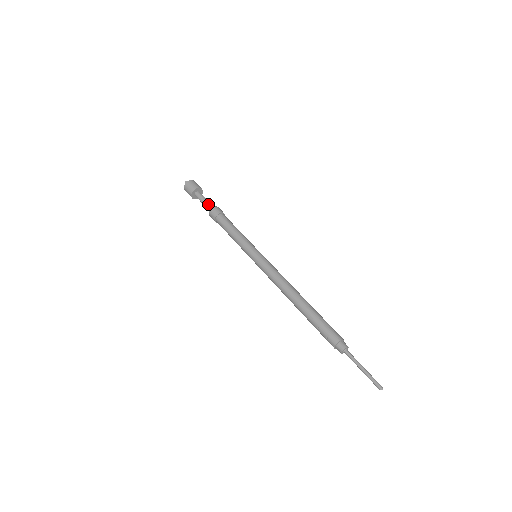
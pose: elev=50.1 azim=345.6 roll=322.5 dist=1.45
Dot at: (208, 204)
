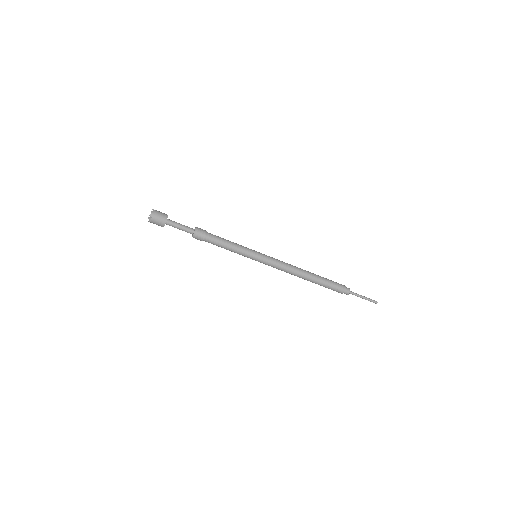
Dot at: (187, 228)
